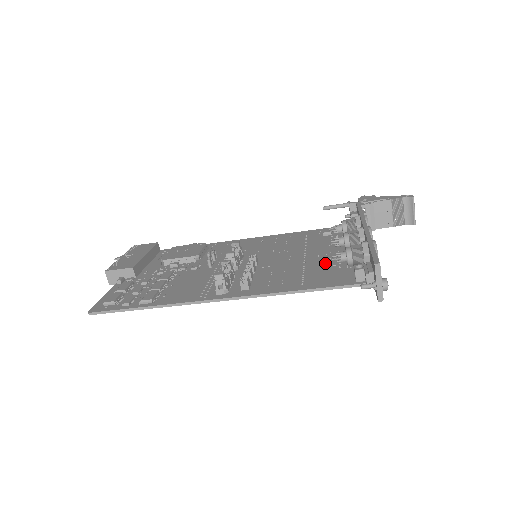
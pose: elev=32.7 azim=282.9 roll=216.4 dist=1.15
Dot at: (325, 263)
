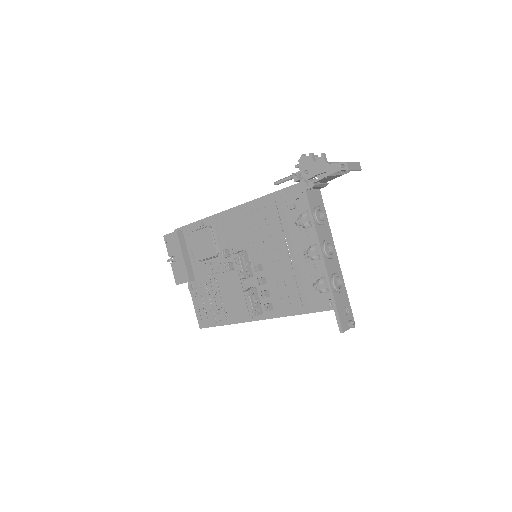
Dot at: (307, 271)
